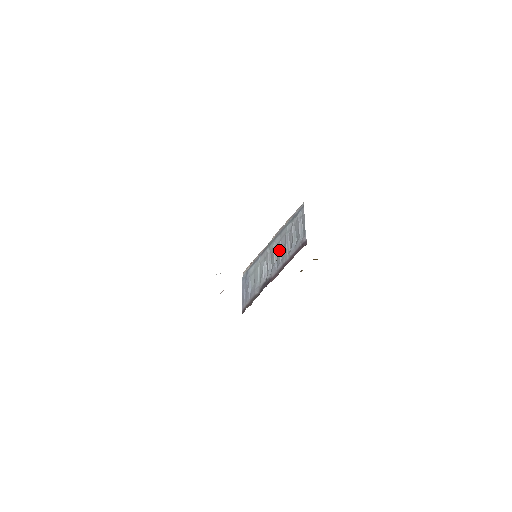
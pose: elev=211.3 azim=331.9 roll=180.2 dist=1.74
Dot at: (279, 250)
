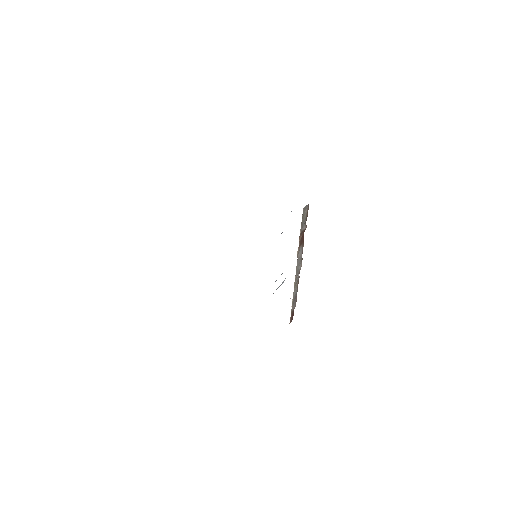
Dot at: occluded
